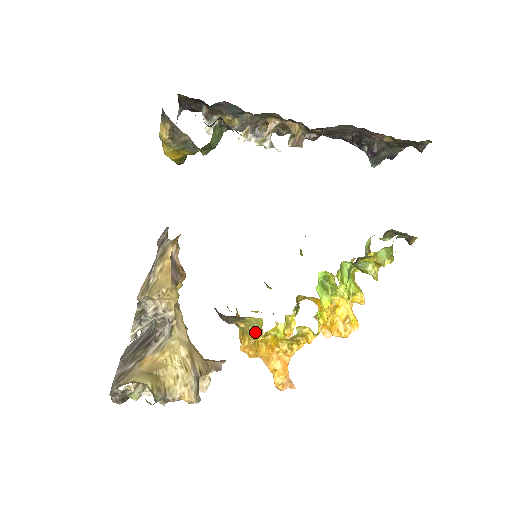
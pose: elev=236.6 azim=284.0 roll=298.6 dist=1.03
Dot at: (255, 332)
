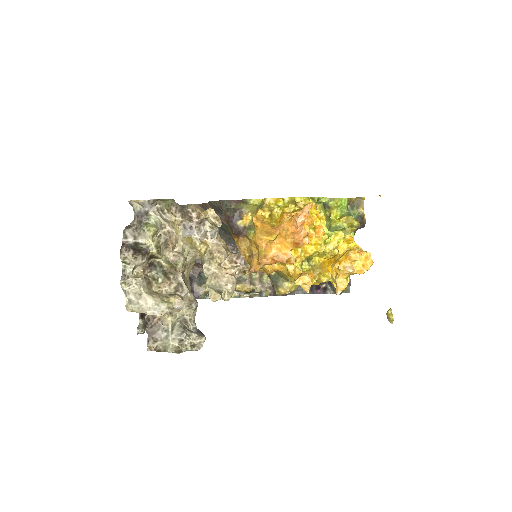
Dot at: (260, 207)
